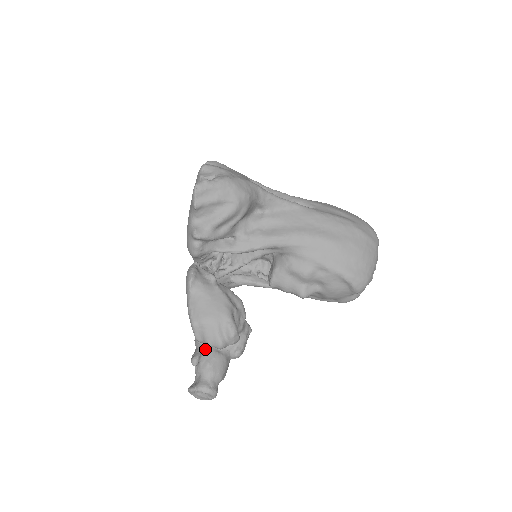
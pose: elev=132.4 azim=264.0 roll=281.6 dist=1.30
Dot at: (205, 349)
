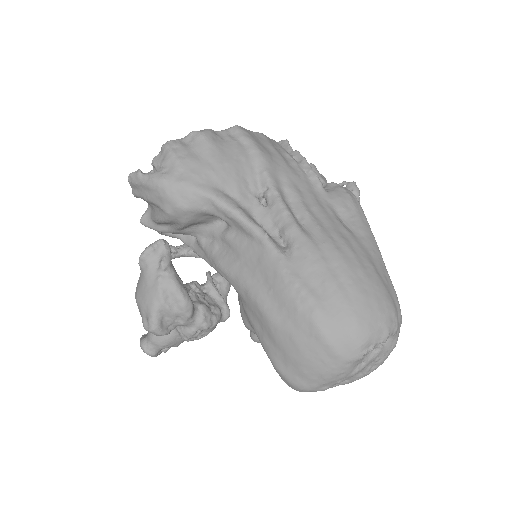
Dot at: occluded
